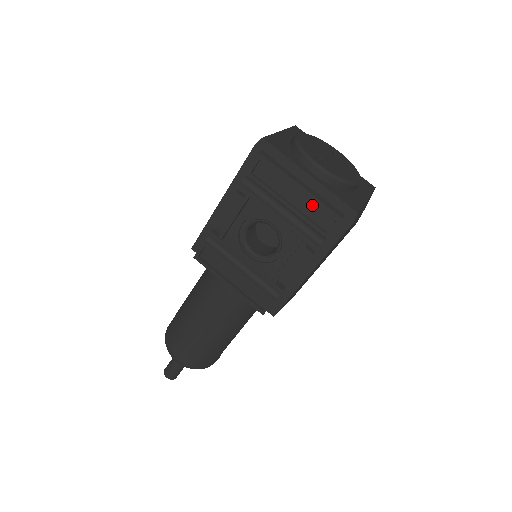
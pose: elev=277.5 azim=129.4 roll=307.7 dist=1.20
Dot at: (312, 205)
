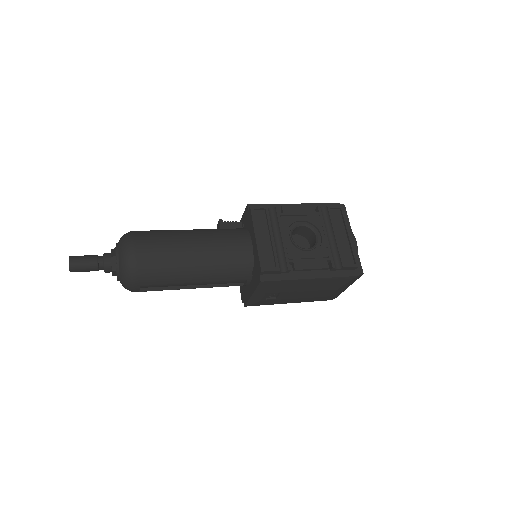
Dot at: (347, 248)
